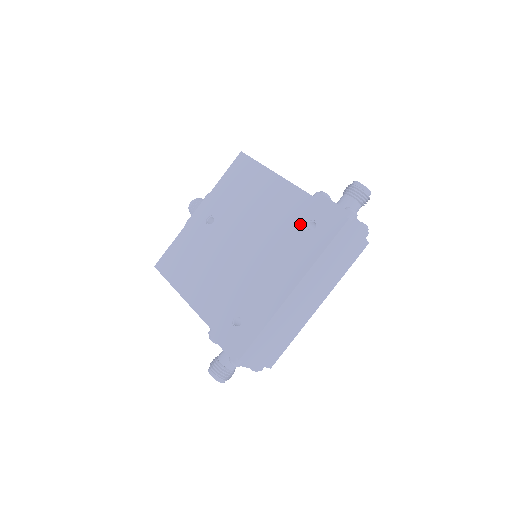
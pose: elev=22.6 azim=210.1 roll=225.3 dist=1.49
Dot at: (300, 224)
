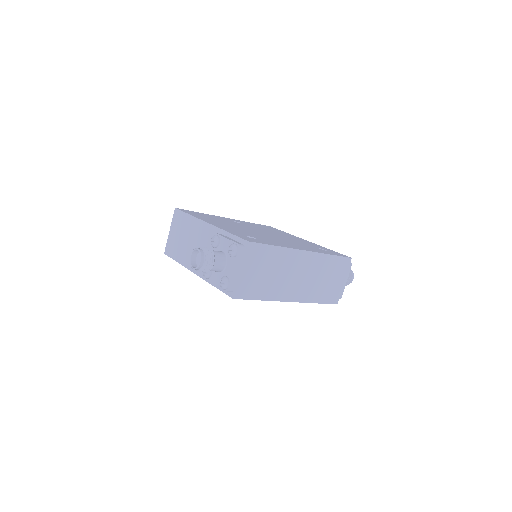
Dot at: (314, 246)
